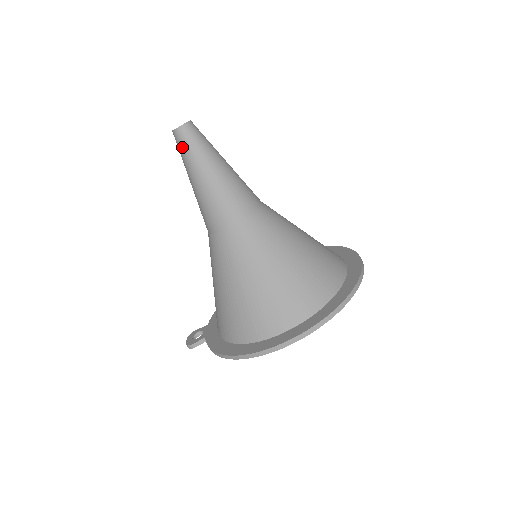
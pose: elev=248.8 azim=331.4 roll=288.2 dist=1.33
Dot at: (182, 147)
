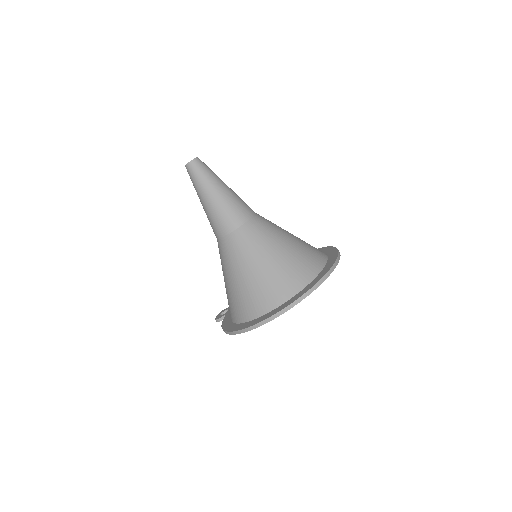
Dot at: (191, 178)
